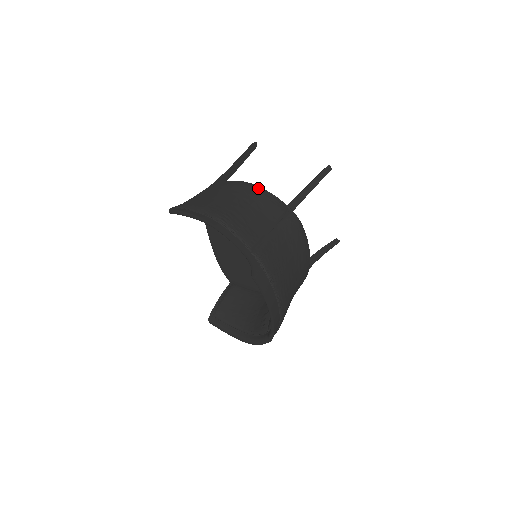
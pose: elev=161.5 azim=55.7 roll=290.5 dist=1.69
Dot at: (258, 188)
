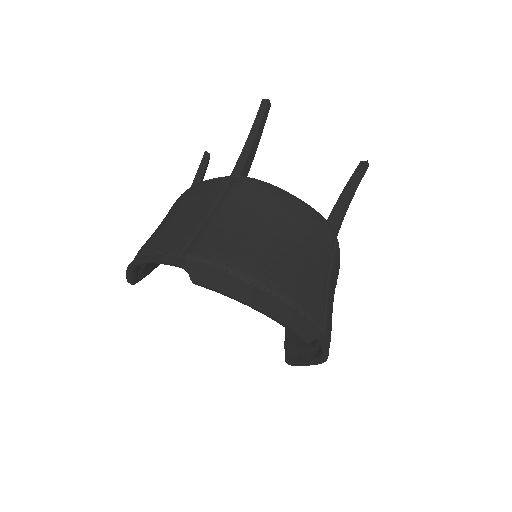
Dot at: (191, 187)
